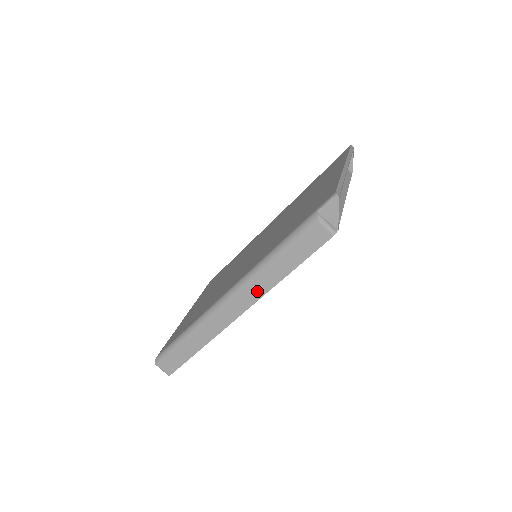
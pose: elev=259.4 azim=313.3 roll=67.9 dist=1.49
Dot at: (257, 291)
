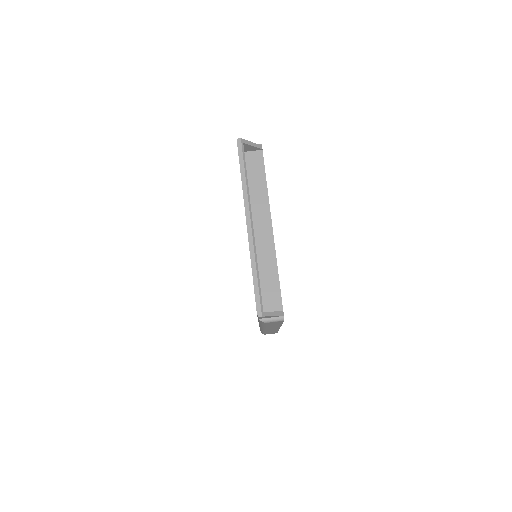
Dot at: (274, 327)
